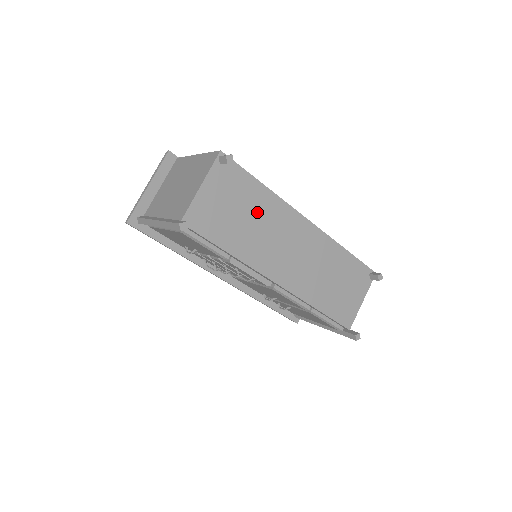
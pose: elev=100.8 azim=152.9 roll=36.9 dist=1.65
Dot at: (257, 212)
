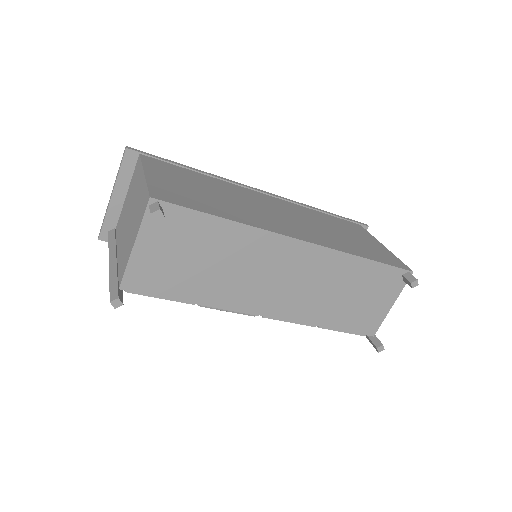
Dot at: (221, 251)
